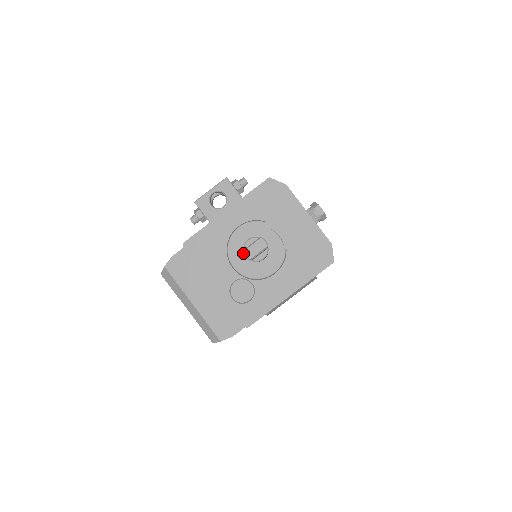
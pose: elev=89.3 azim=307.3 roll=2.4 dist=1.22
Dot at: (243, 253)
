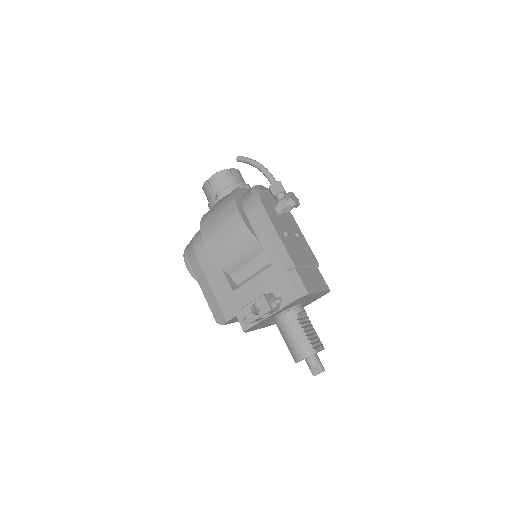
Dot at: occluded
